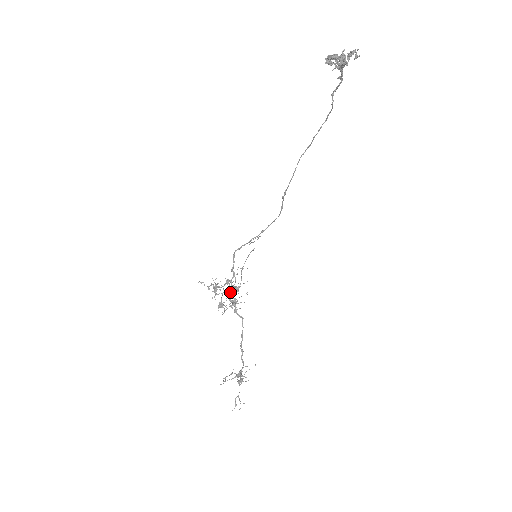
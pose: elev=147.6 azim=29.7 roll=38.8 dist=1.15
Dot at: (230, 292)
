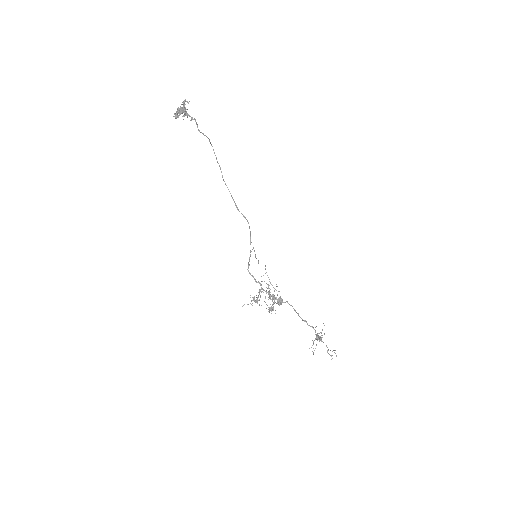
Dot at: occluded
